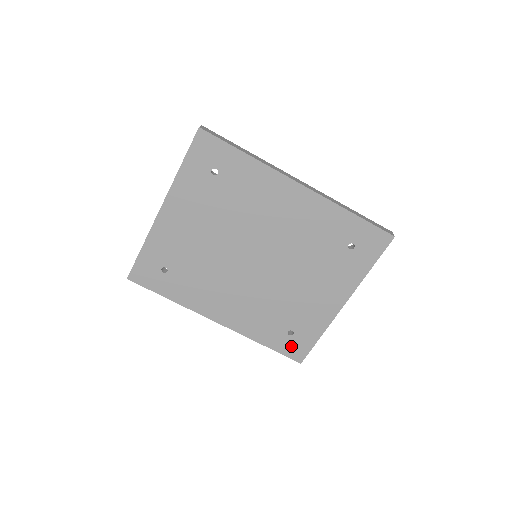
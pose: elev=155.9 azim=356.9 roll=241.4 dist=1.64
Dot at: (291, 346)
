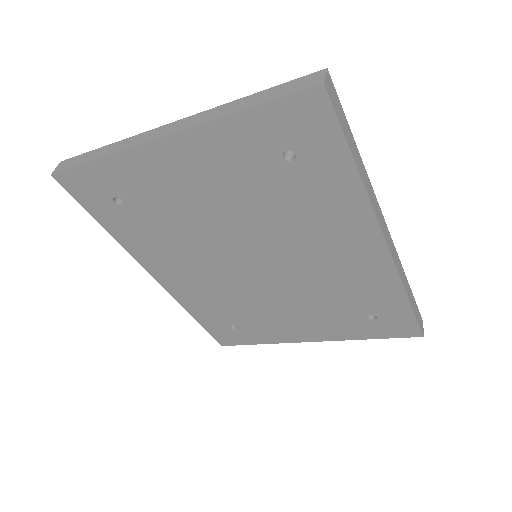
Dot at: (224, 333)
